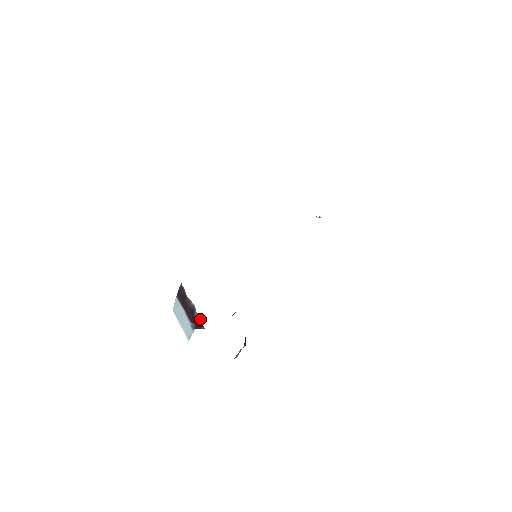
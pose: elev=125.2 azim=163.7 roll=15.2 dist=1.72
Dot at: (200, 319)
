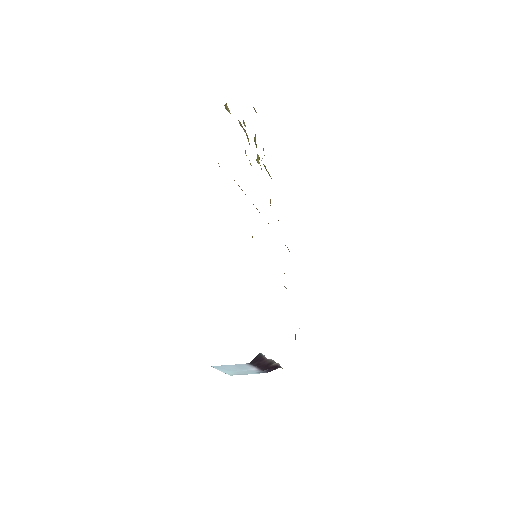
Dot at: (278, 365)
